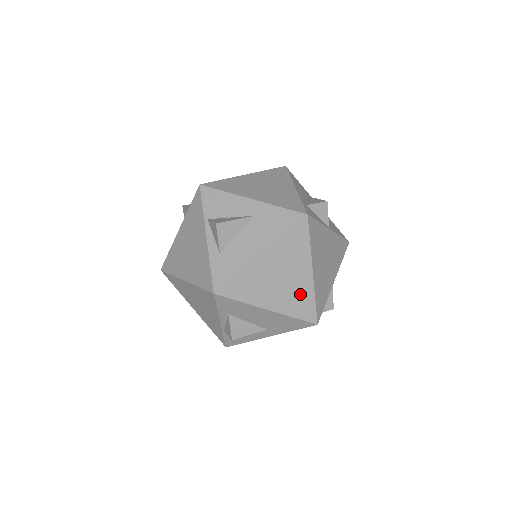
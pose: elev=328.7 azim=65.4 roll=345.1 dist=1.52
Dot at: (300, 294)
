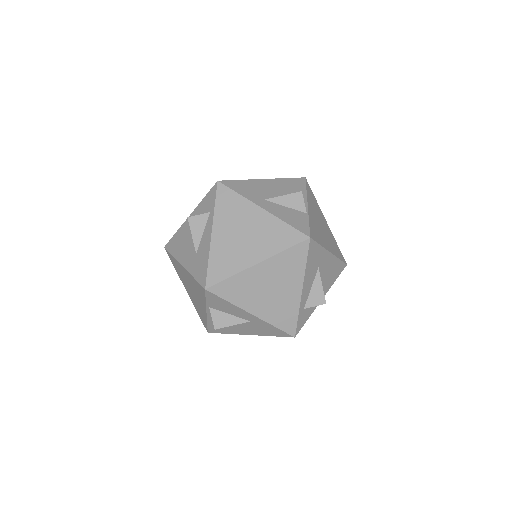
Dot at: occluded
